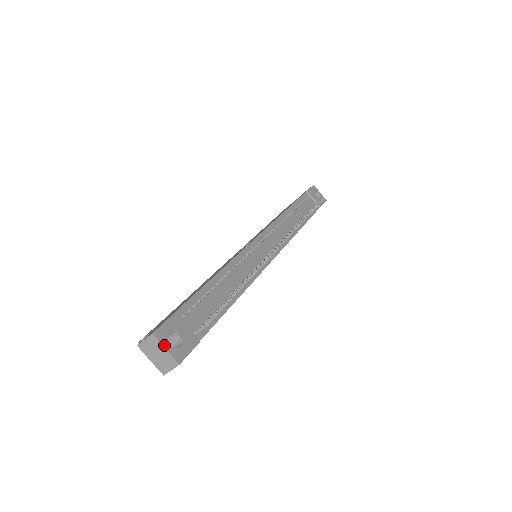
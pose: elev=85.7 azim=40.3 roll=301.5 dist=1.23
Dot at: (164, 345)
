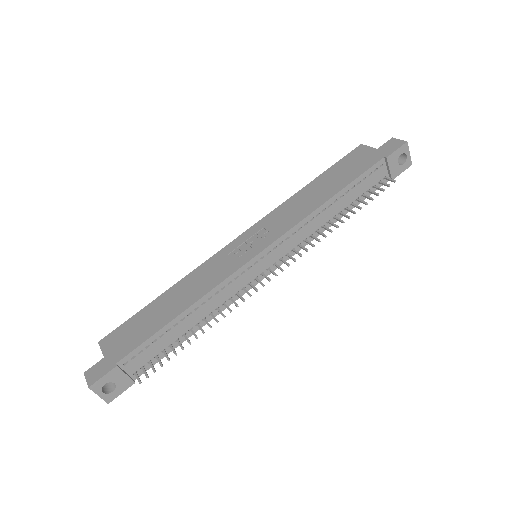
Dot at: (98, 394)
